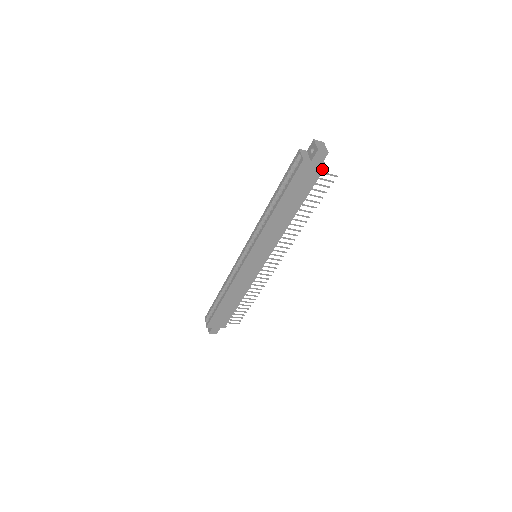
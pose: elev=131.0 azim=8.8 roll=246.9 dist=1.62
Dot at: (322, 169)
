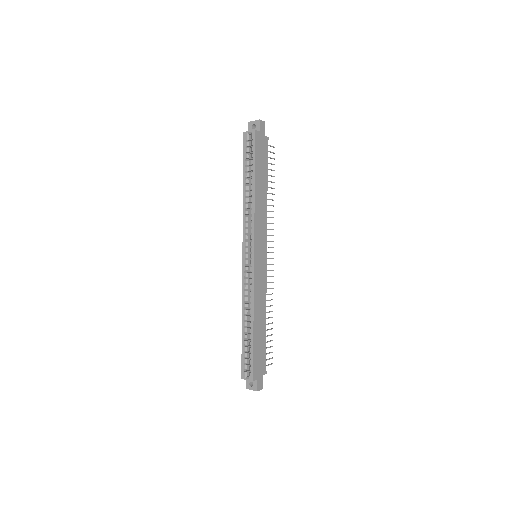
Dot at: (267, 138)
